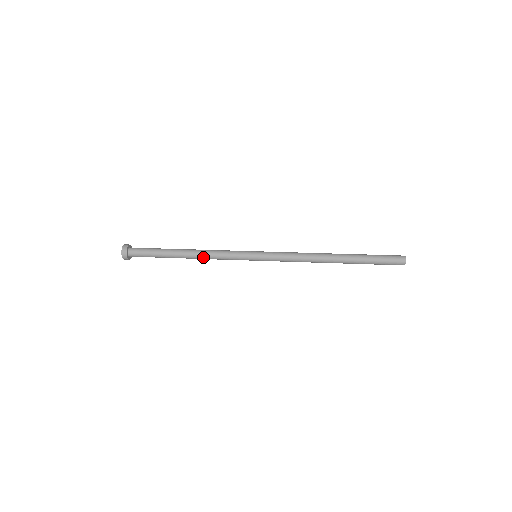
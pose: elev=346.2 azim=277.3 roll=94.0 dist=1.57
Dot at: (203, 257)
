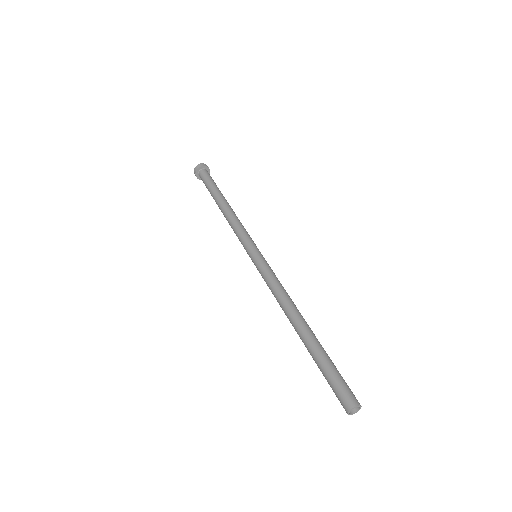
Dot at: (228, 221)
